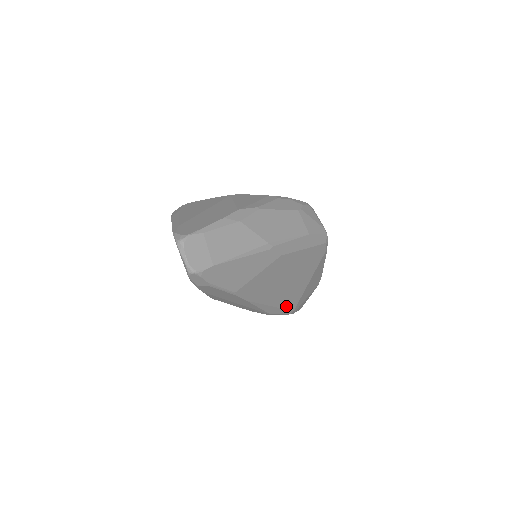
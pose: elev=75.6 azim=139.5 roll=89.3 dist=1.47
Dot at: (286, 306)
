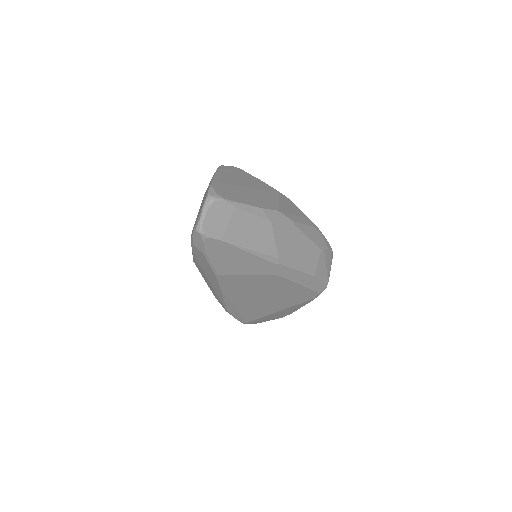
Dot at: (245, 315)
